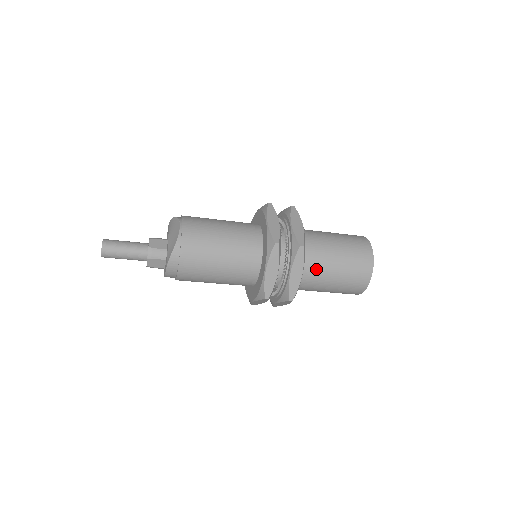
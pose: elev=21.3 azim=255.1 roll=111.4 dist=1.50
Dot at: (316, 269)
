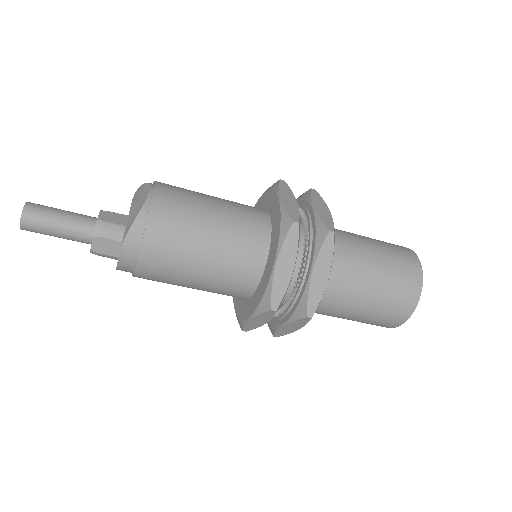
Dot at: (345, 276)
